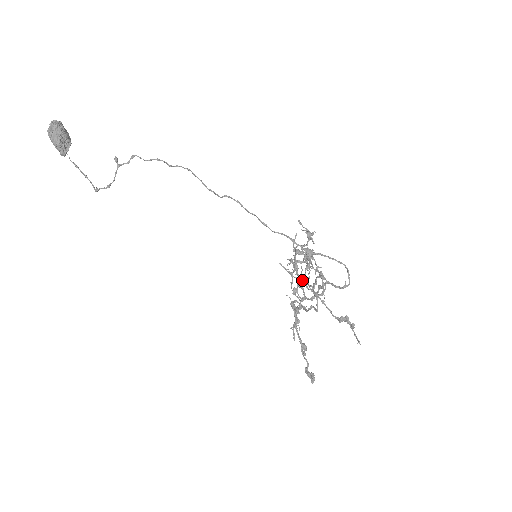
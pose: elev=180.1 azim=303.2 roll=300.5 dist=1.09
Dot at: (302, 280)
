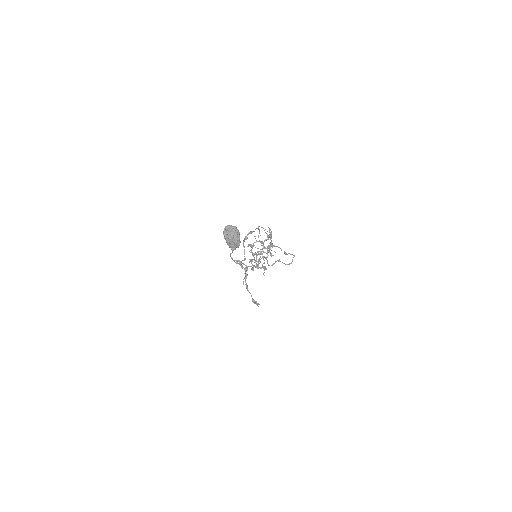
Dot at: (255, 254)
